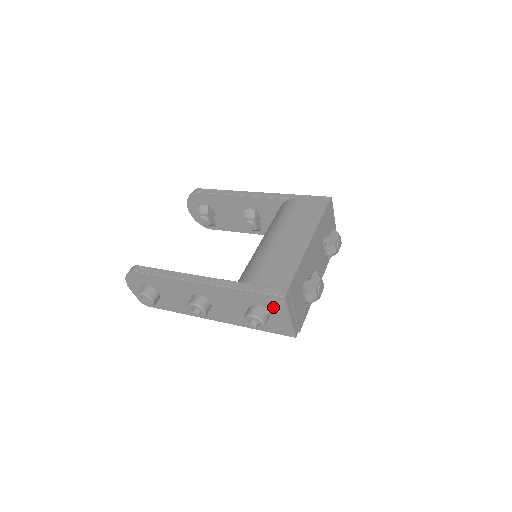
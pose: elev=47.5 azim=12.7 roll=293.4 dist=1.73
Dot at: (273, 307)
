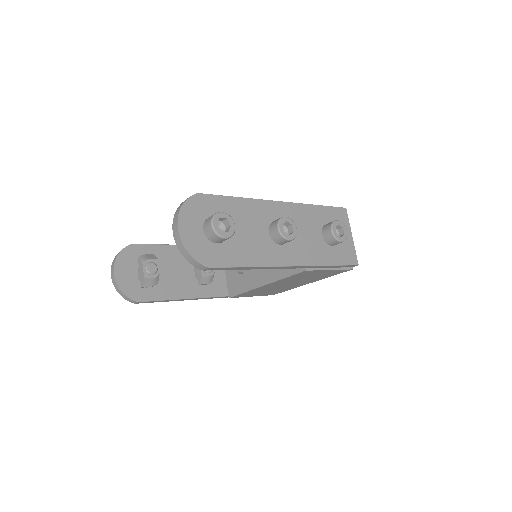
Dot at: occluded
